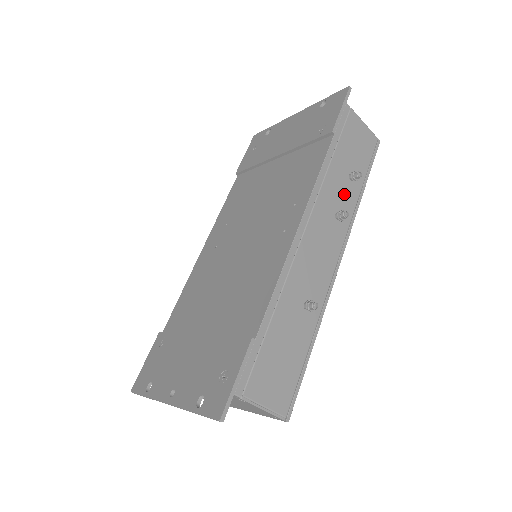
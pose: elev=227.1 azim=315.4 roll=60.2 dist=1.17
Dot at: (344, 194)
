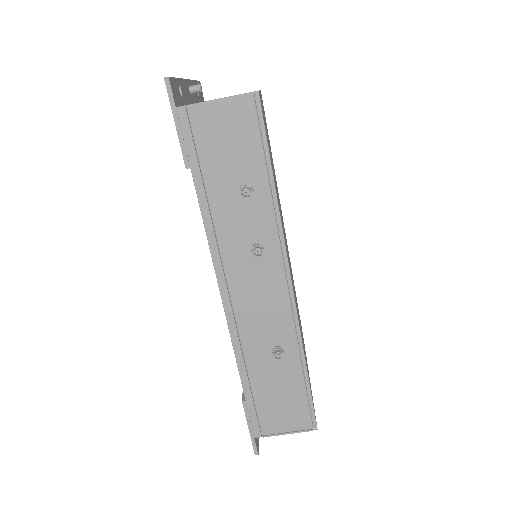
Dot at: (250, 218)
